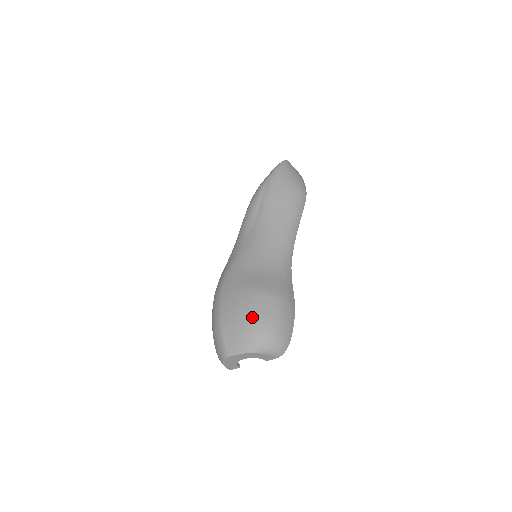
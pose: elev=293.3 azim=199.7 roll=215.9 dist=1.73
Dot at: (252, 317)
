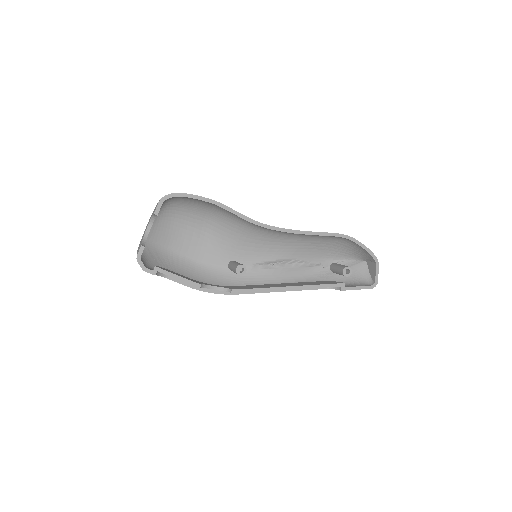
Dot at: (181, 219)
